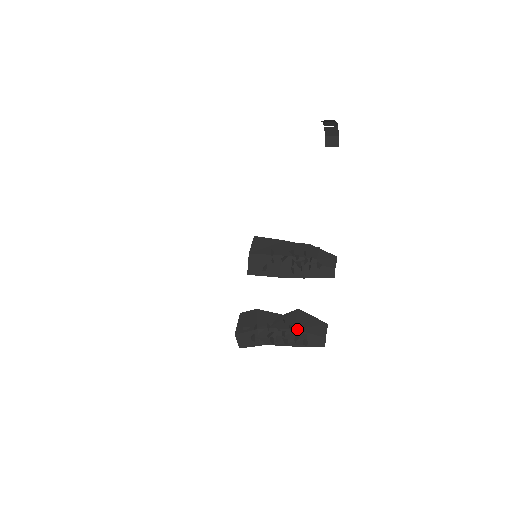
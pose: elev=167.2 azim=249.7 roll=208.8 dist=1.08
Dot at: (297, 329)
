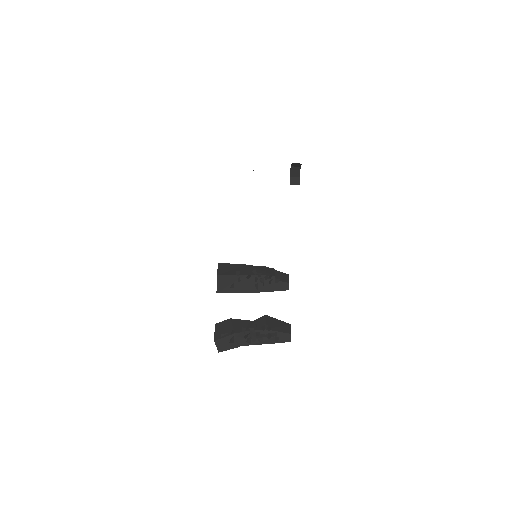
Dot at: (269, 329)
